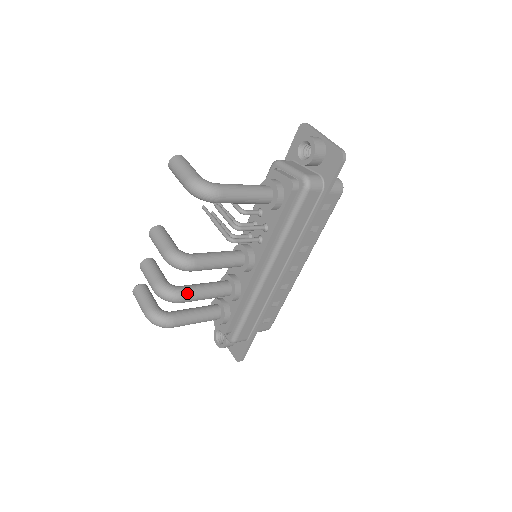
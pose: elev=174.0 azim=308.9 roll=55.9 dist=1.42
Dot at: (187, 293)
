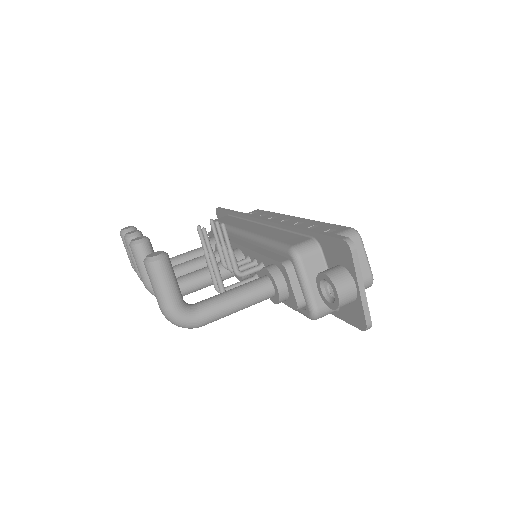
Dot at: occluded
